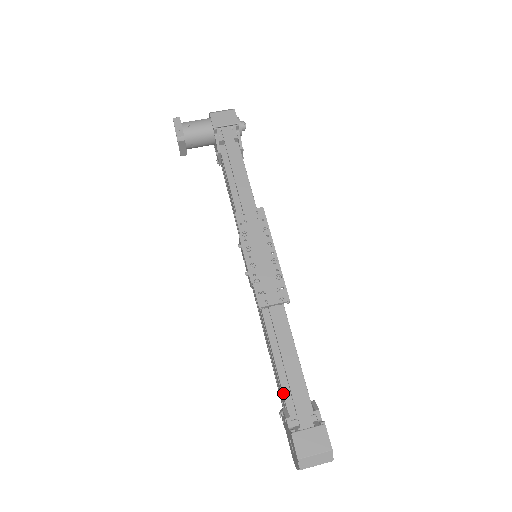
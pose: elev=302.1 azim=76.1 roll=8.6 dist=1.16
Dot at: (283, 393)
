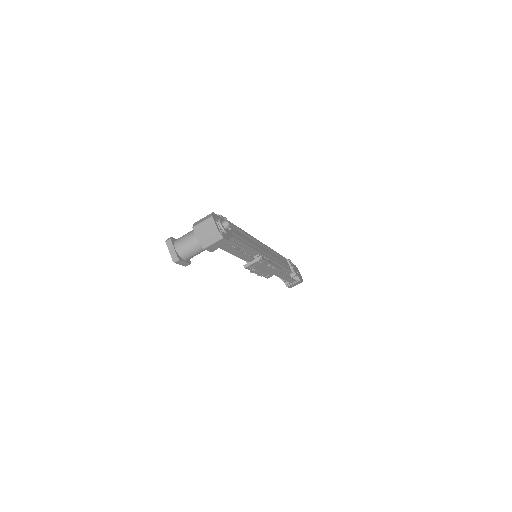
Dot at: occluded
